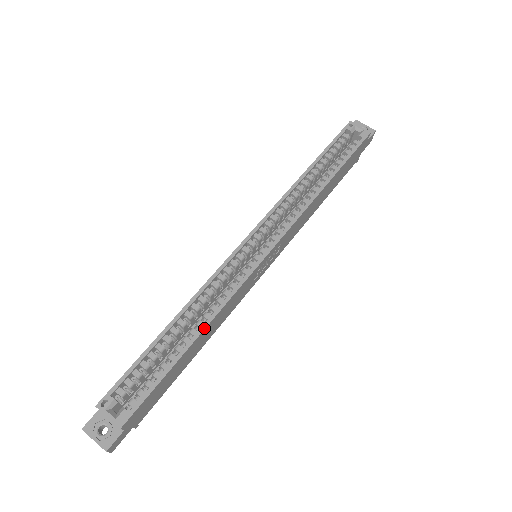
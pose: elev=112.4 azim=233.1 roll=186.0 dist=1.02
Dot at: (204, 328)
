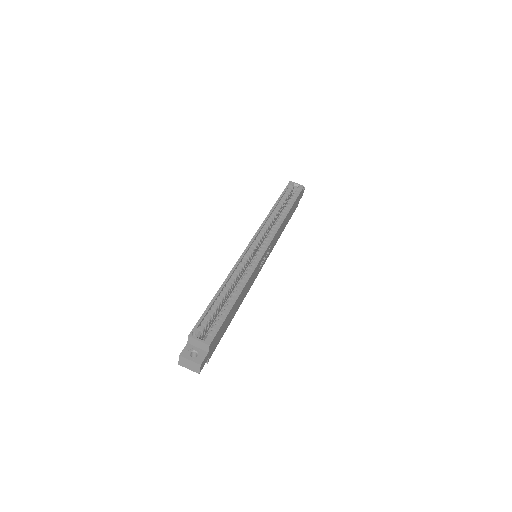
Dot at: (242, 289)
